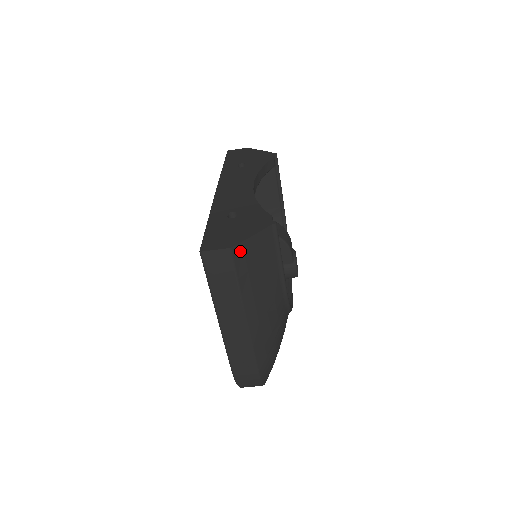
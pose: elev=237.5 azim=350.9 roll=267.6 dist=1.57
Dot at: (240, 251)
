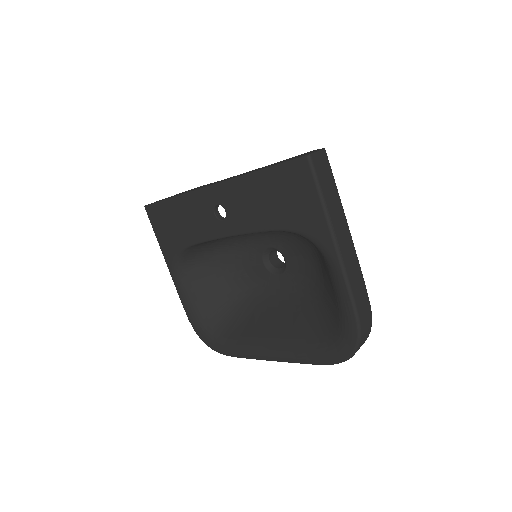
Dot at: occluded
